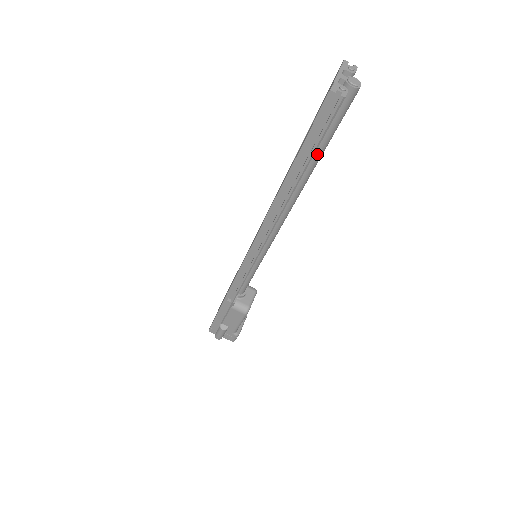
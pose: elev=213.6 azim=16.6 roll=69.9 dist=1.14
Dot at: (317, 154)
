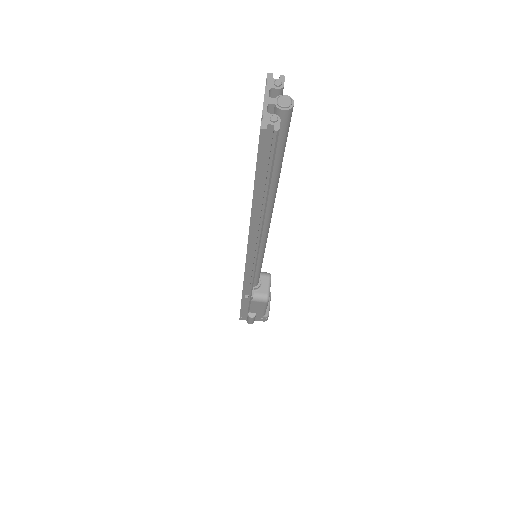
Dot at: (275, 172)
